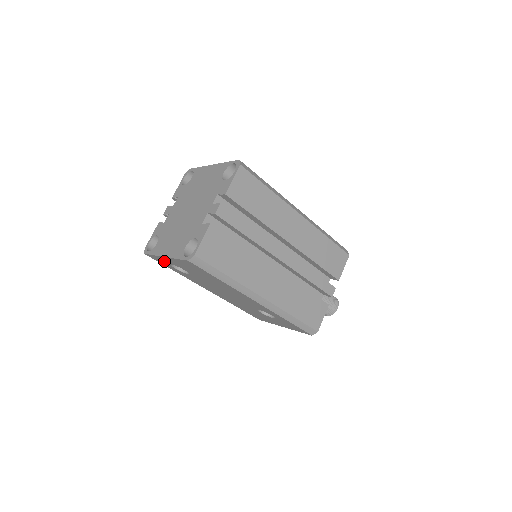
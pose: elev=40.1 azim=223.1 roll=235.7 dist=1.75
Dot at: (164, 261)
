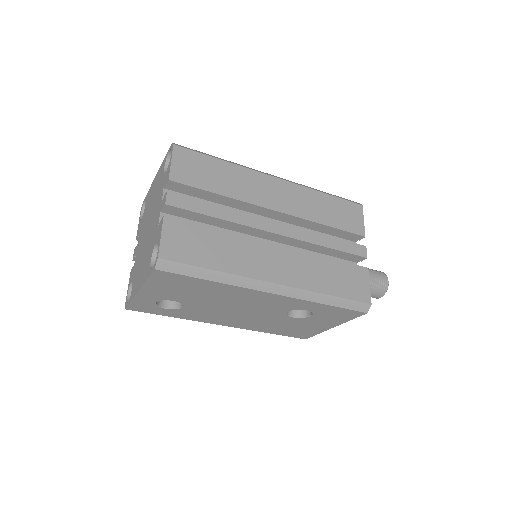
Dot at: (147, 304)
